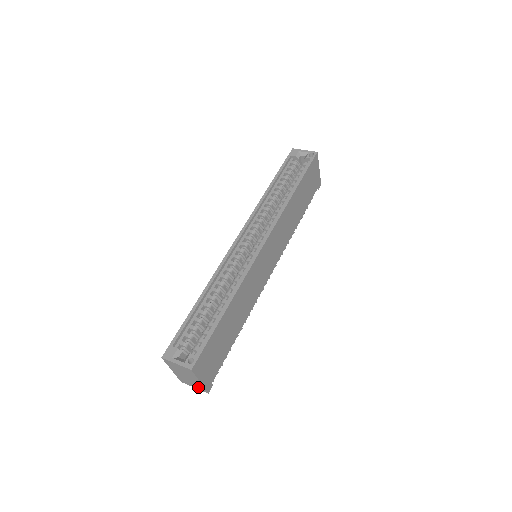
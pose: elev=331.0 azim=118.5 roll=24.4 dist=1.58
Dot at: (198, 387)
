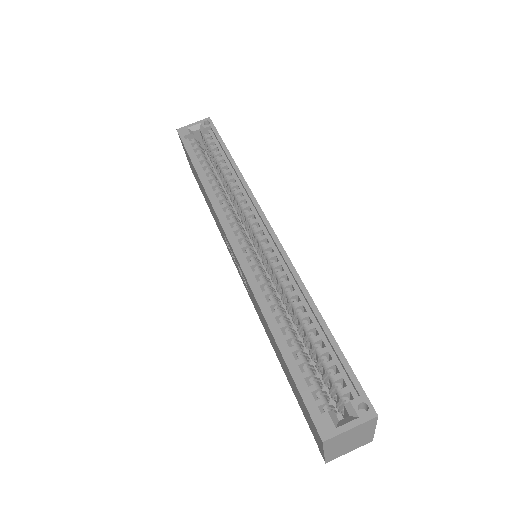
Dot at: (359, 445)
